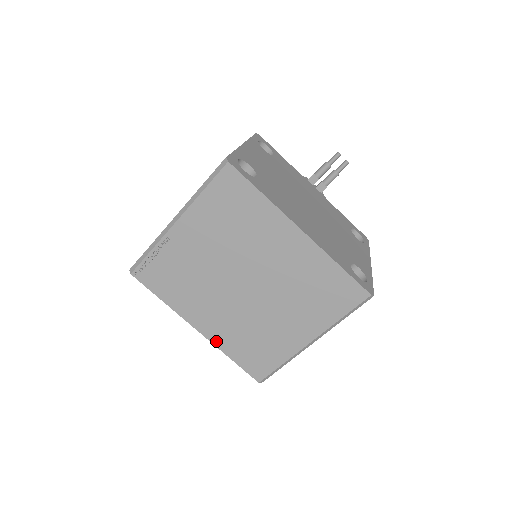
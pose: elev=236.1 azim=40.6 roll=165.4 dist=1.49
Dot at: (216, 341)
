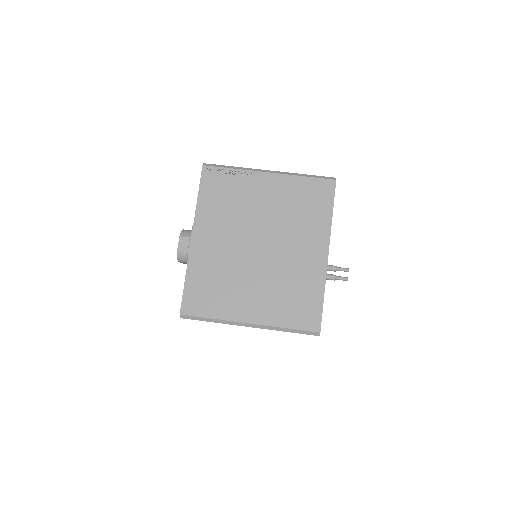
Dot at: (193, 258)
